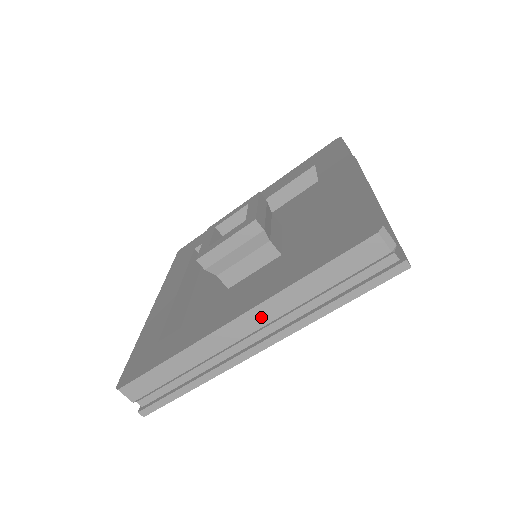
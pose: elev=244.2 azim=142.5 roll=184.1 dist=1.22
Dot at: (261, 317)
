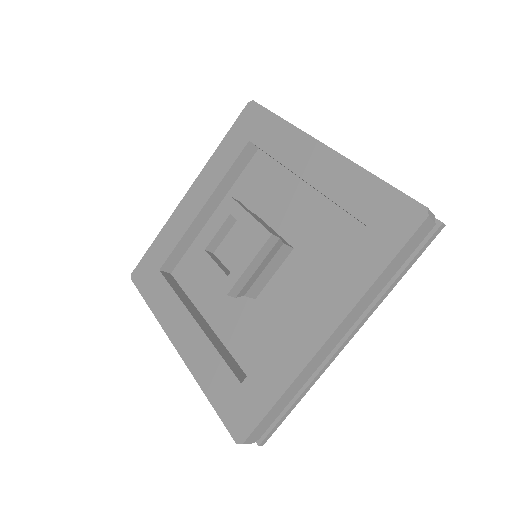
Dot at: occluded
